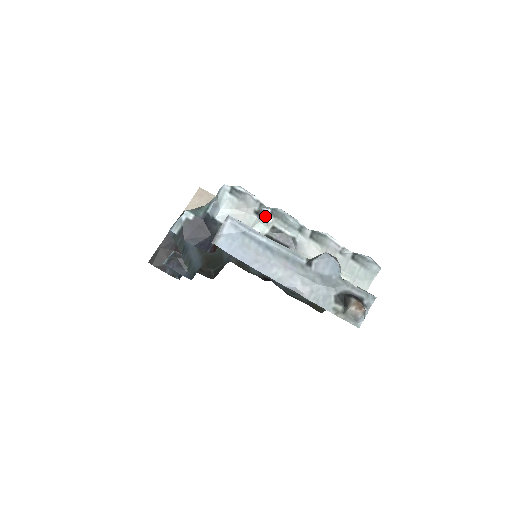
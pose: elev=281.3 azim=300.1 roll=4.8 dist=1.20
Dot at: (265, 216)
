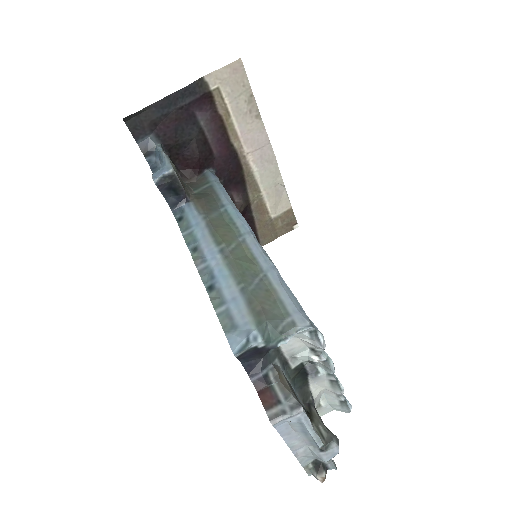
Dot at: (317, 360)
